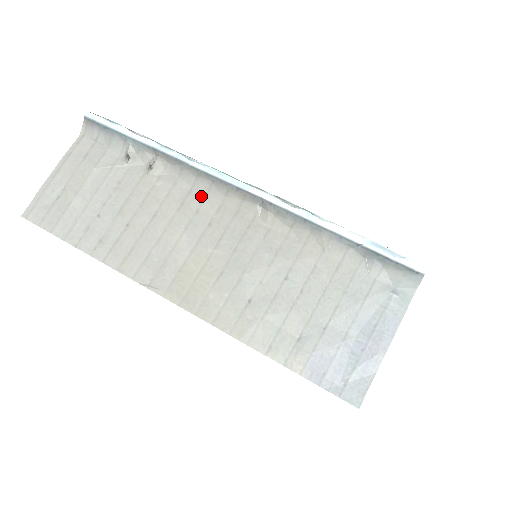
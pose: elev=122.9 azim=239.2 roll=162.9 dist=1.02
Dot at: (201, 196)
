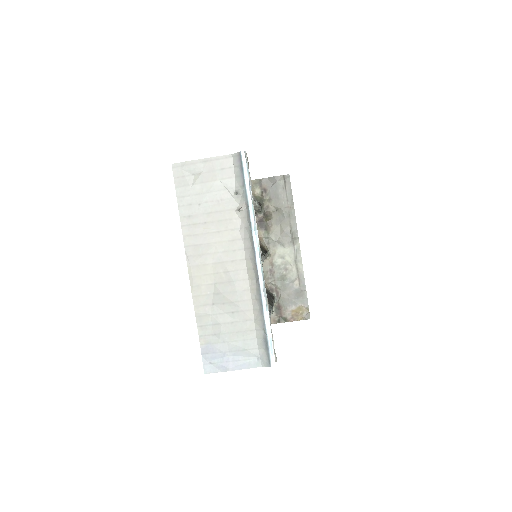
Dot at: (243, 246)
